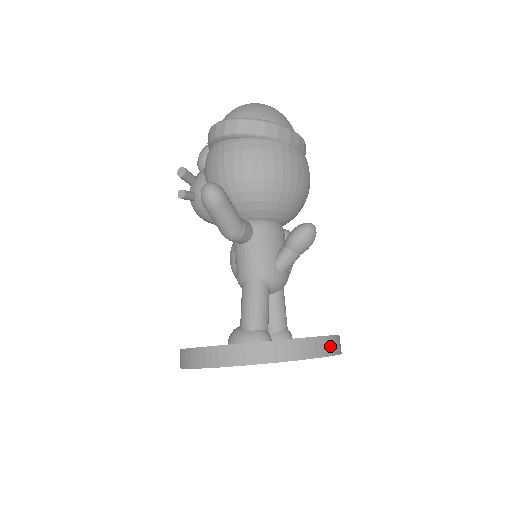
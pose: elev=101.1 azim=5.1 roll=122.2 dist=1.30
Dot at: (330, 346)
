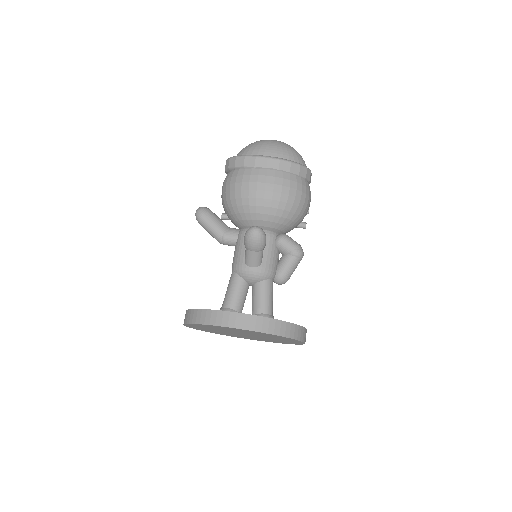
Dot at: (235, 320)
